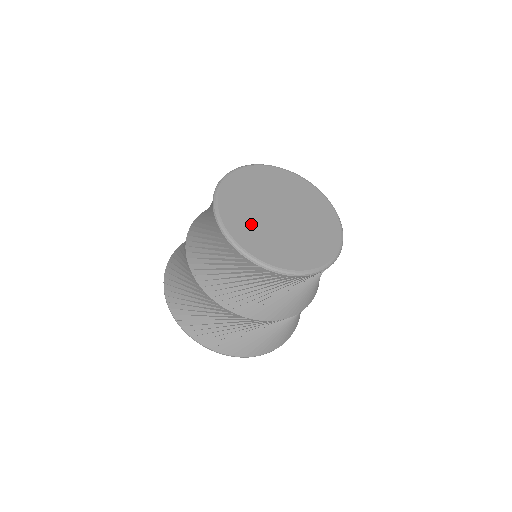
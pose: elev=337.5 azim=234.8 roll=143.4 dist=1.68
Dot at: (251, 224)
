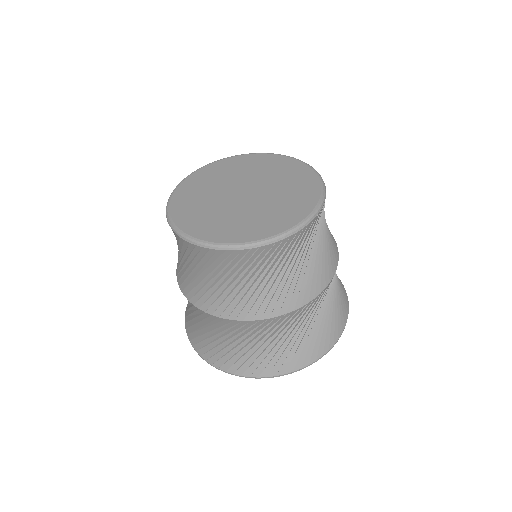
Dot at: (204, 211)
